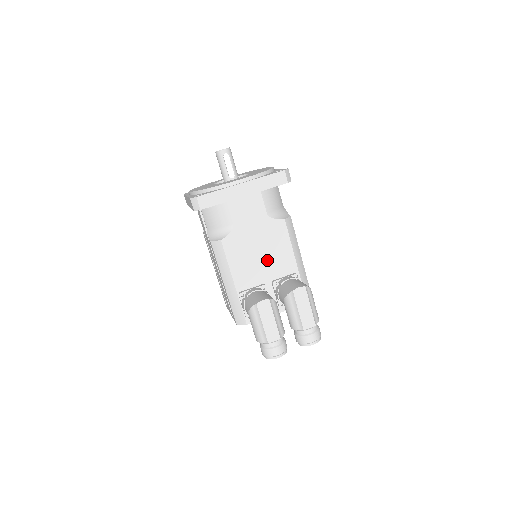
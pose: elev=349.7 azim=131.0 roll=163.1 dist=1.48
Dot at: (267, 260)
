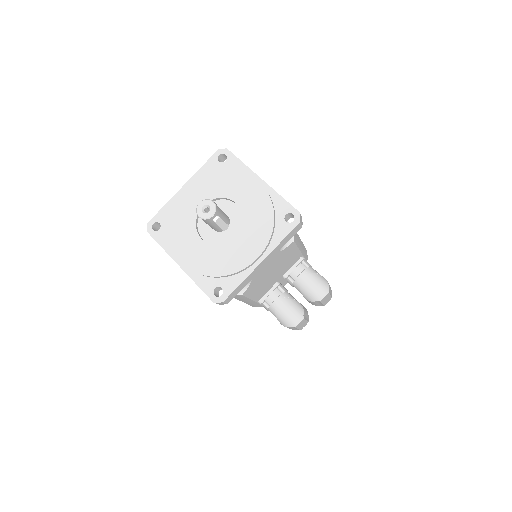
Dot at: (279, 271)
